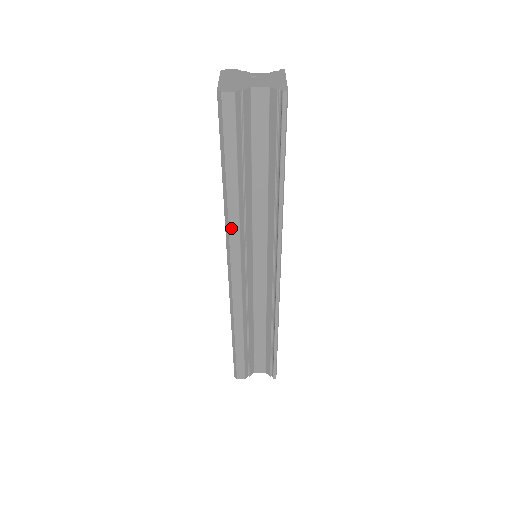
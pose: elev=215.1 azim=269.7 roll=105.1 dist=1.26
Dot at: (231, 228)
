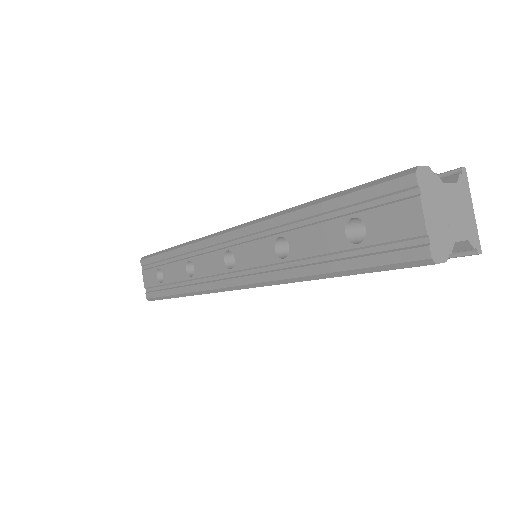
Dot at: occluded
